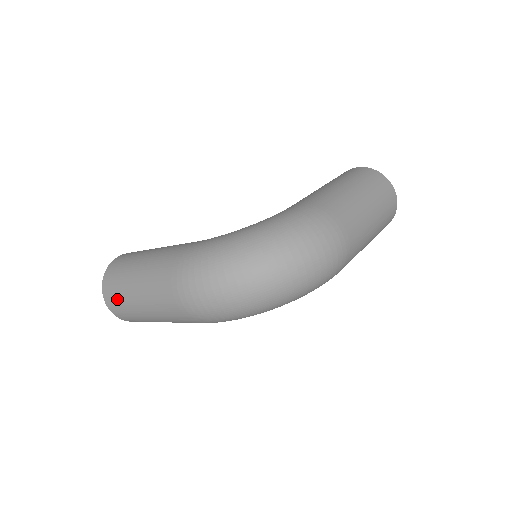
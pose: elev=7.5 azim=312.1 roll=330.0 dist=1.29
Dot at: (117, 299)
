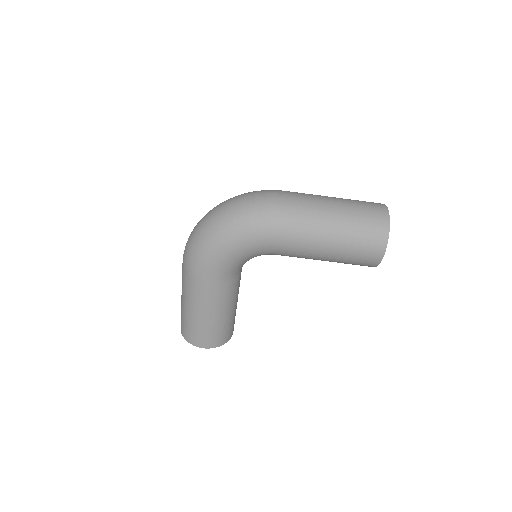
Dot at: occluded
